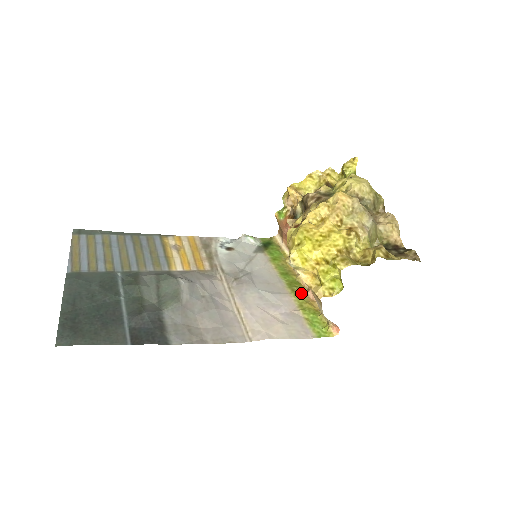
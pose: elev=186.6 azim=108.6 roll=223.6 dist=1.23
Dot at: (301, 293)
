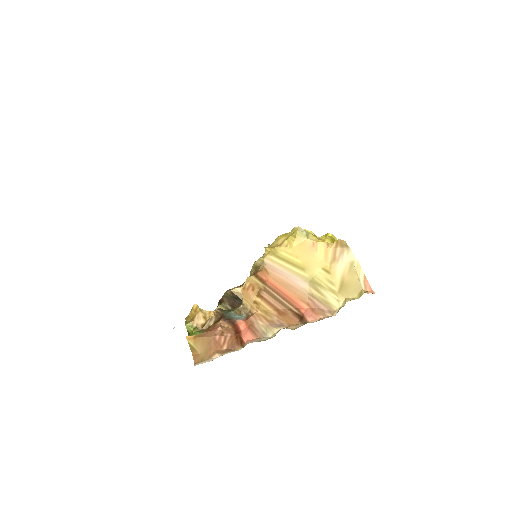
Dot at: occluded
